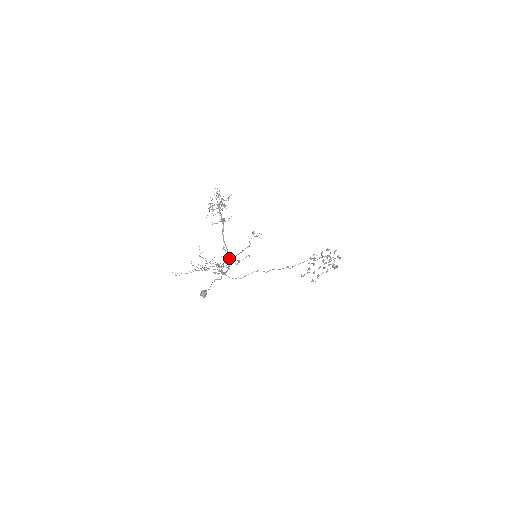
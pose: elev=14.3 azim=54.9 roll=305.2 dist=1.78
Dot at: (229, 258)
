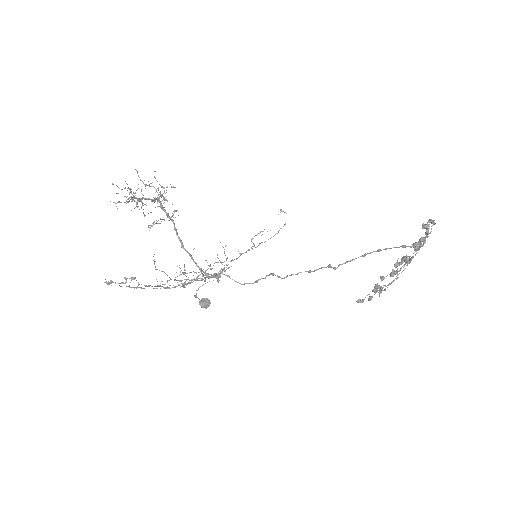
Dot at: (200, 268)
